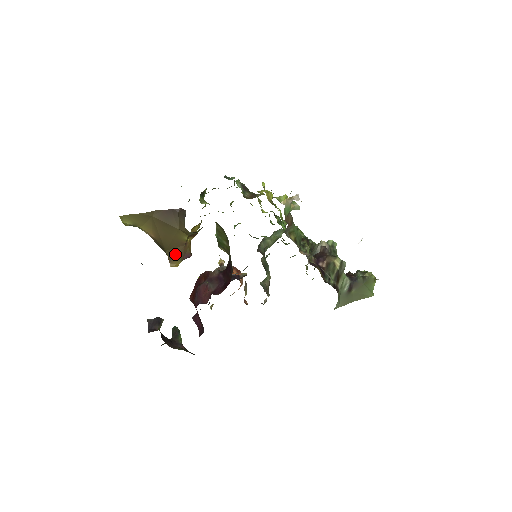
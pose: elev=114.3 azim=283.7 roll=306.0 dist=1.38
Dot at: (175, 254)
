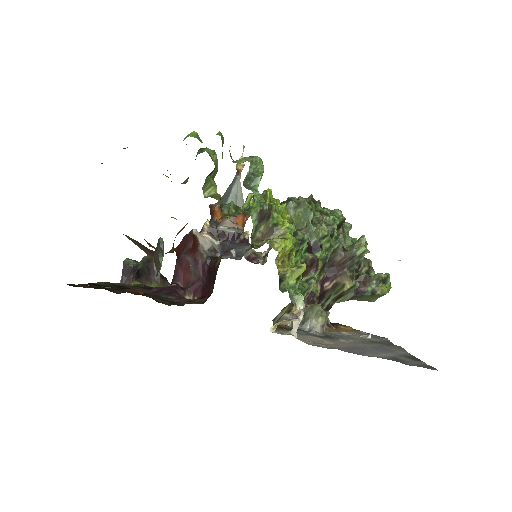
Dot at: (154, 248)
